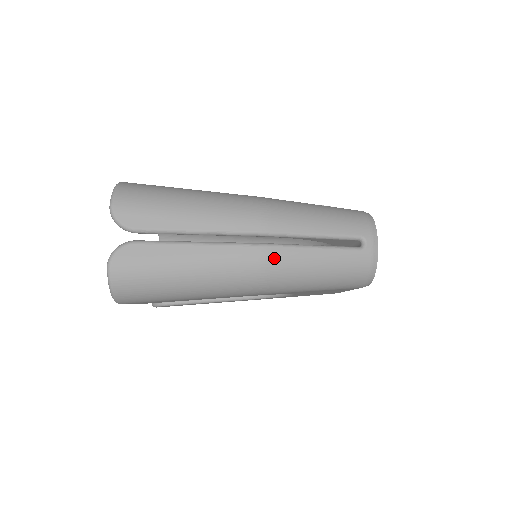
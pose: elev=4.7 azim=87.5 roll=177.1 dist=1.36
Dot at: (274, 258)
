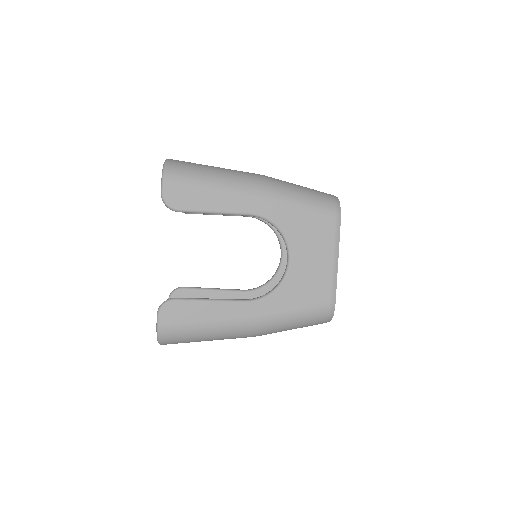
Dot at: (269, 177)
